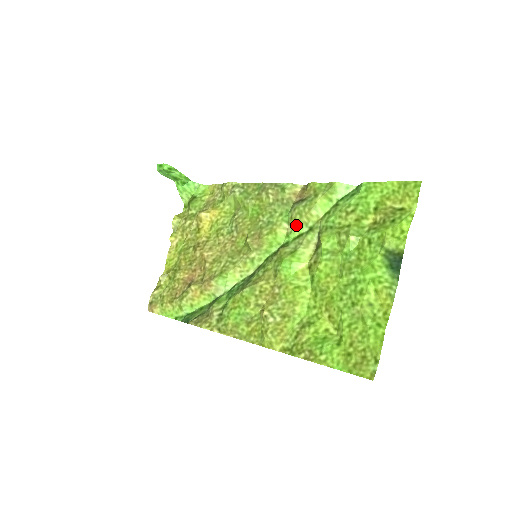
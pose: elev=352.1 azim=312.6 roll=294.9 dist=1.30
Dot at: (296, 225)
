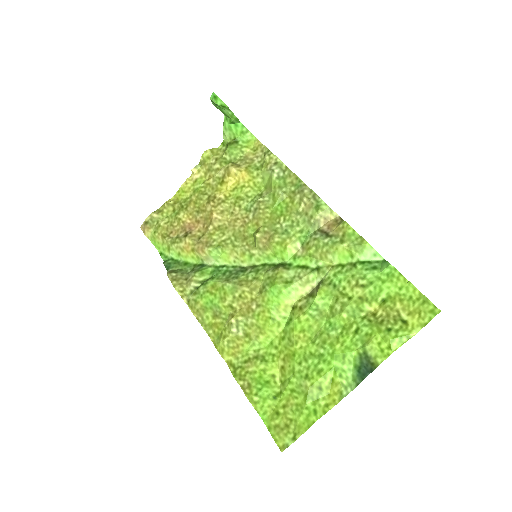
Dot at: (307, 254)
